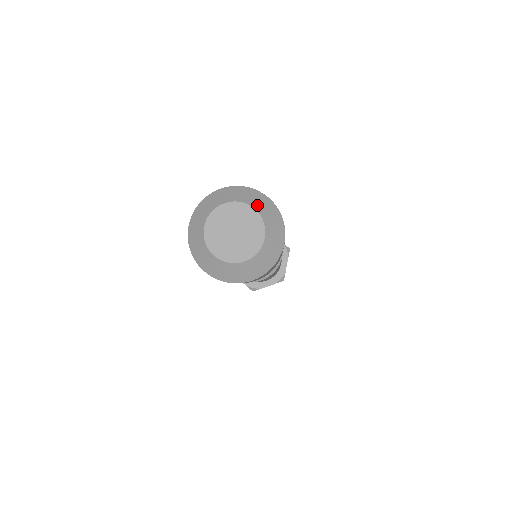
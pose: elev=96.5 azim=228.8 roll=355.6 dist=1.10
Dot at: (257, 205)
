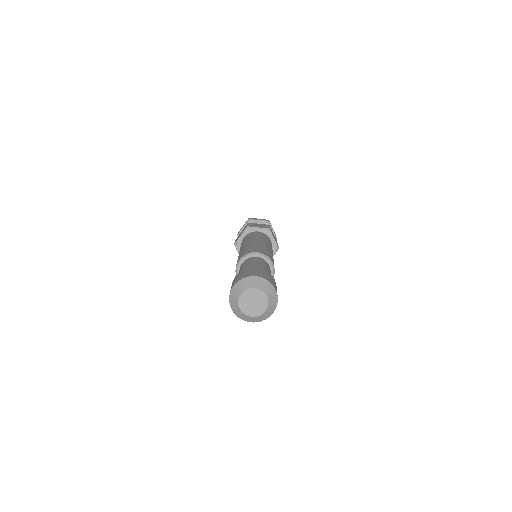
Dot at: (254, 285)
